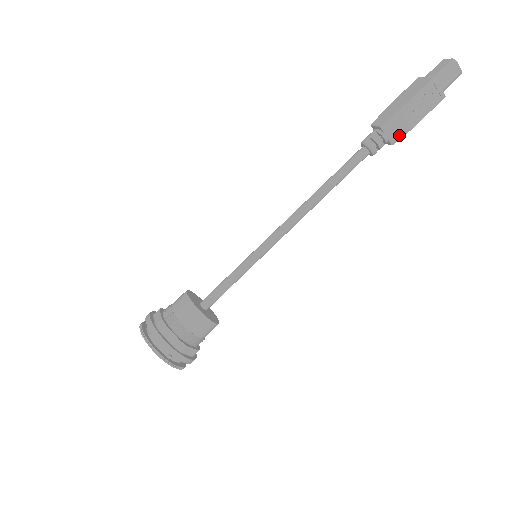
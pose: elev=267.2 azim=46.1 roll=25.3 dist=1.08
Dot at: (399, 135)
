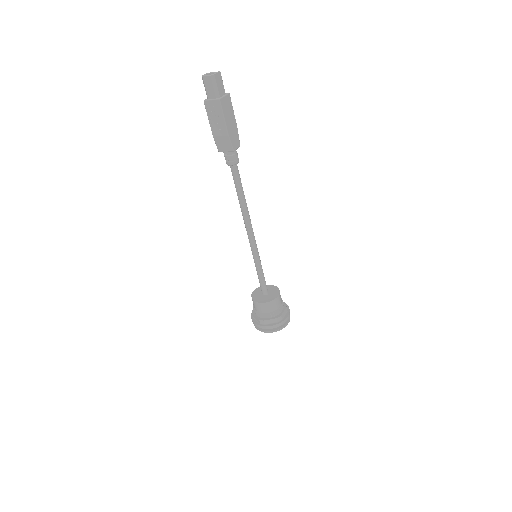
Dot at: (229, 144)
